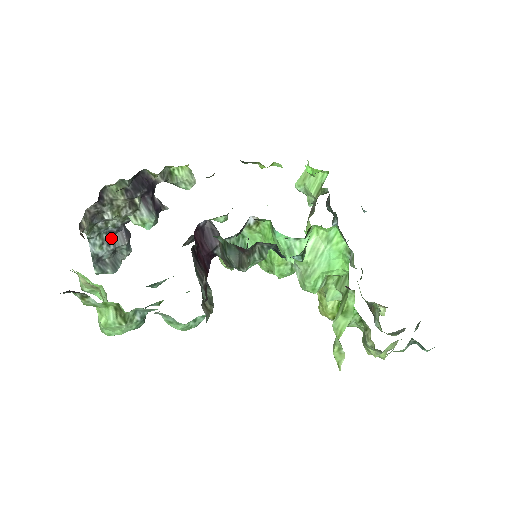
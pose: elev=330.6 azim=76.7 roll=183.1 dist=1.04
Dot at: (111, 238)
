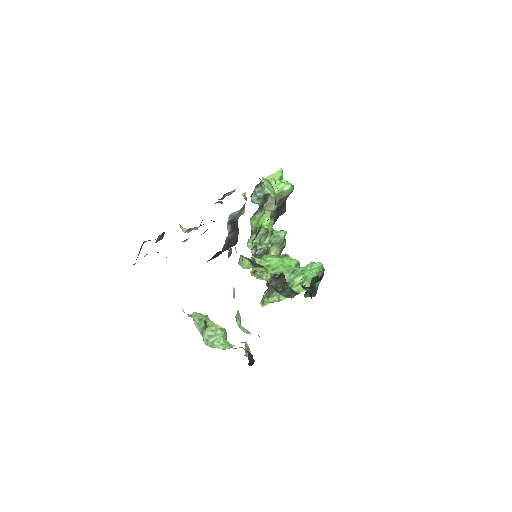
Dot at: (157, 239)
